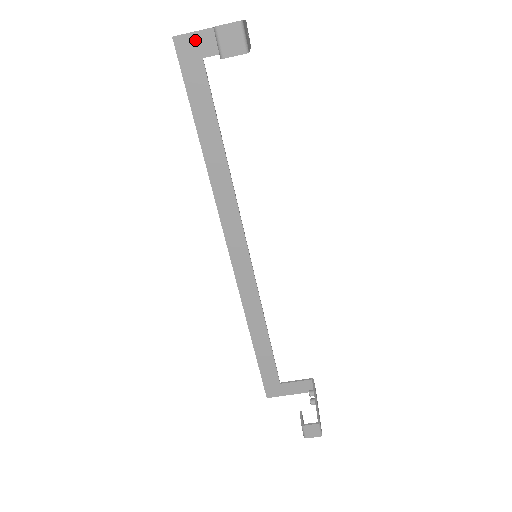
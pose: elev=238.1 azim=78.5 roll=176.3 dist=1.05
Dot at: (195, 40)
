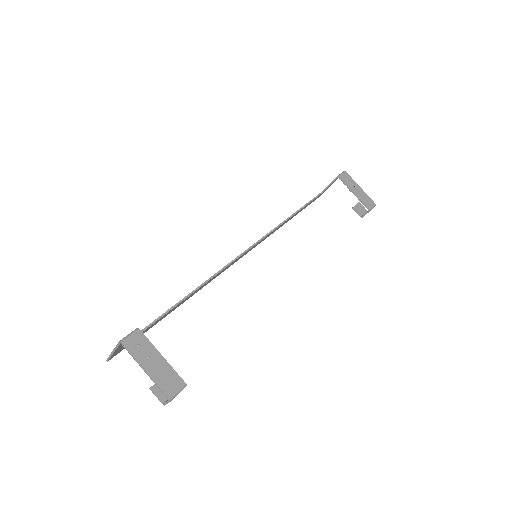
Dot at: (116, 353)
